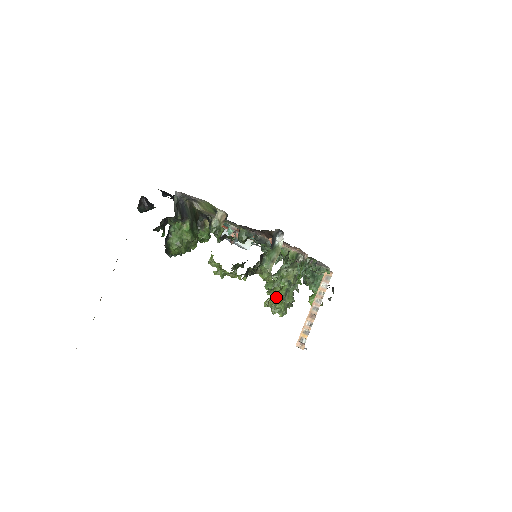
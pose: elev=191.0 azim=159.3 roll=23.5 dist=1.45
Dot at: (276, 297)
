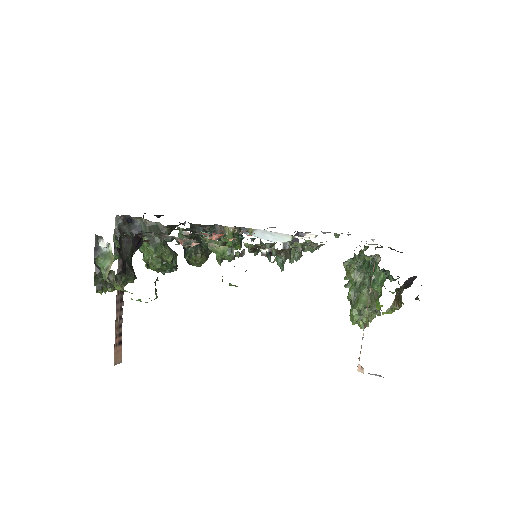
Dot at: occluded
